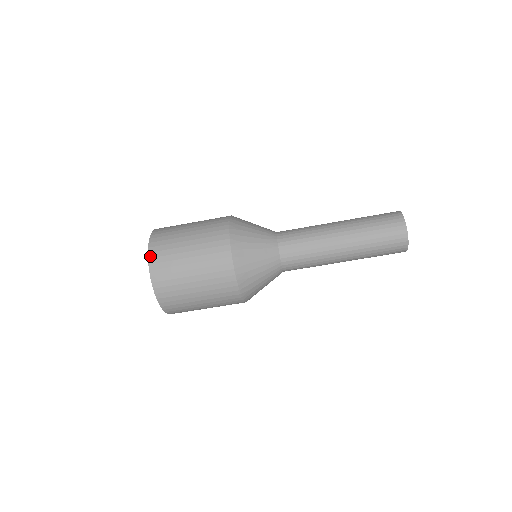
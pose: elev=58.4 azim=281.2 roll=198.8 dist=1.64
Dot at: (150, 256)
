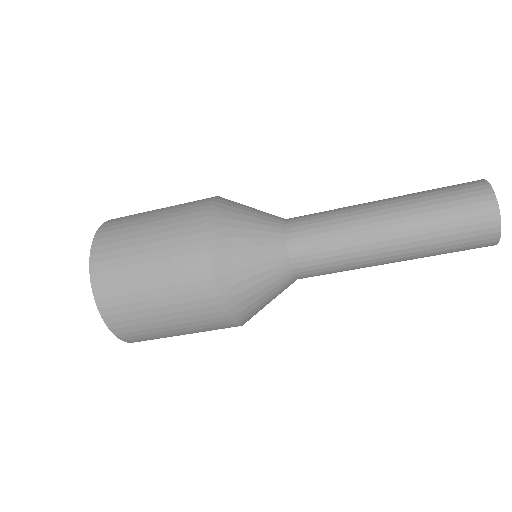
Dot at: (120, 337)
